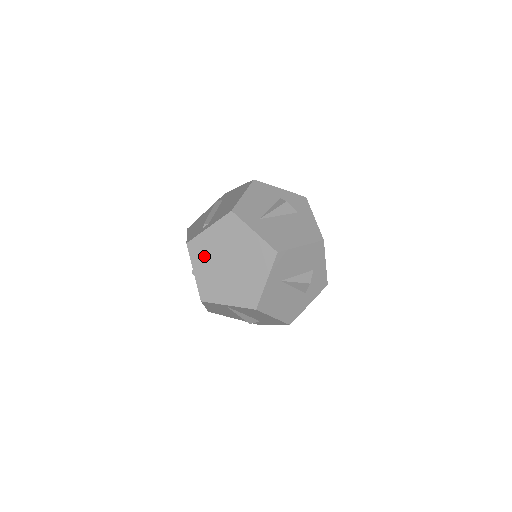
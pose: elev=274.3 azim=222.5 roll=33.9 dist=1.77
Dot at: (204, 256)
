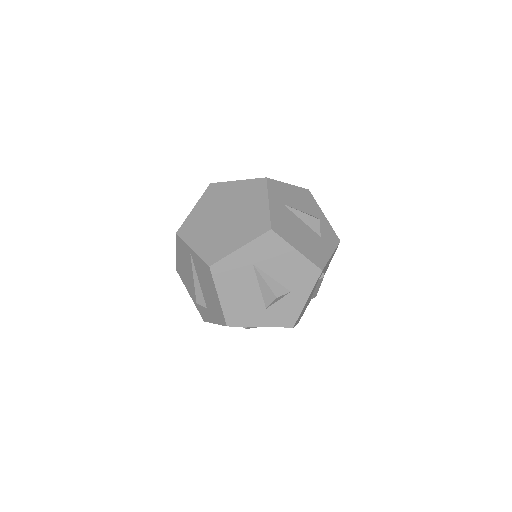
Dot at: (213, 200)
